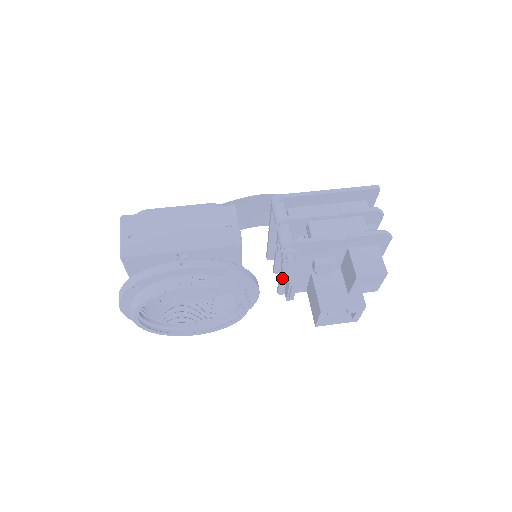
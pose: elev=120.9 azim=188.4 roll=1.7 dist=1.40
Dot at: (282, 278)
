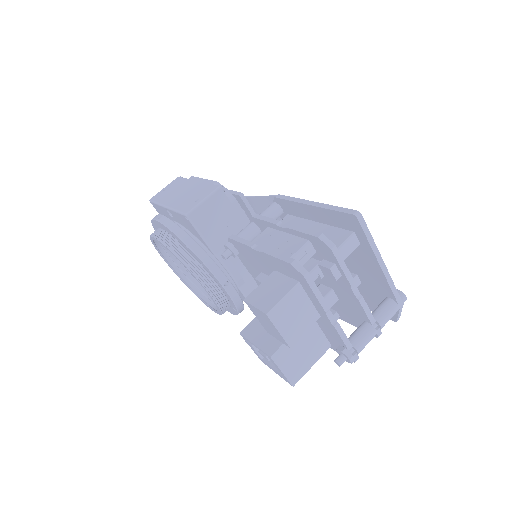
Dot at: occluded
